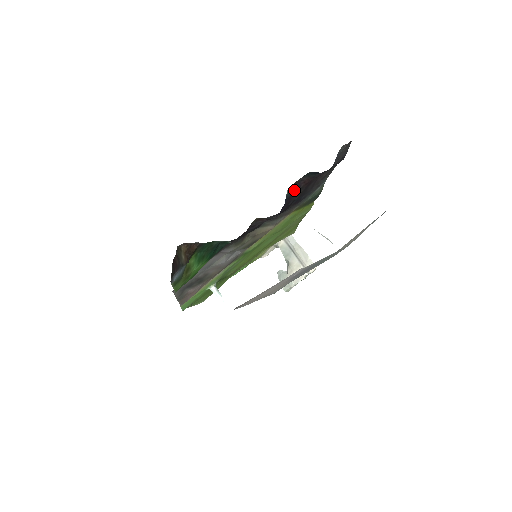
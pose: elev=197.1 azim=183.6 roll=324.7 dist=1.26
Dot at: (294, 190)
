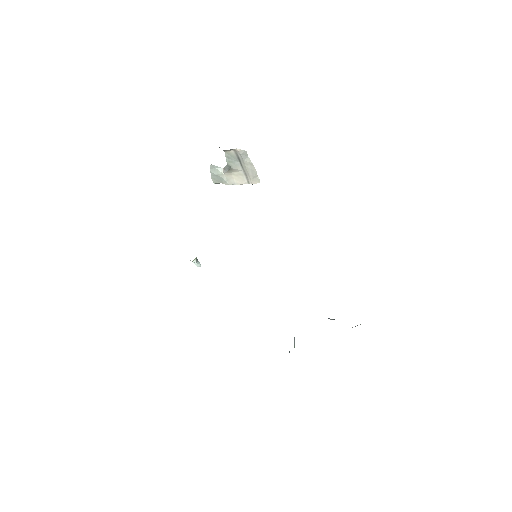
Dot at: occluded
